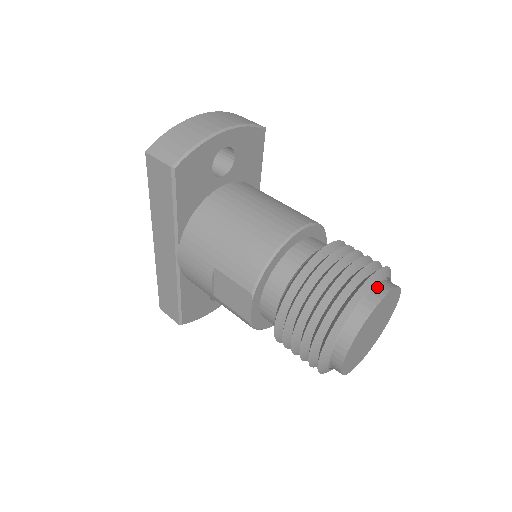
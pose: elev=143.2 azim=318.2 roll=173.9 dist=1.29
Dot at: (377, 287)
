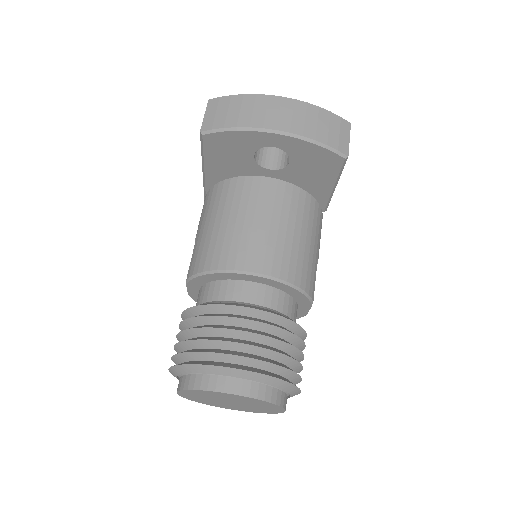
Dot at: (239, 381)
